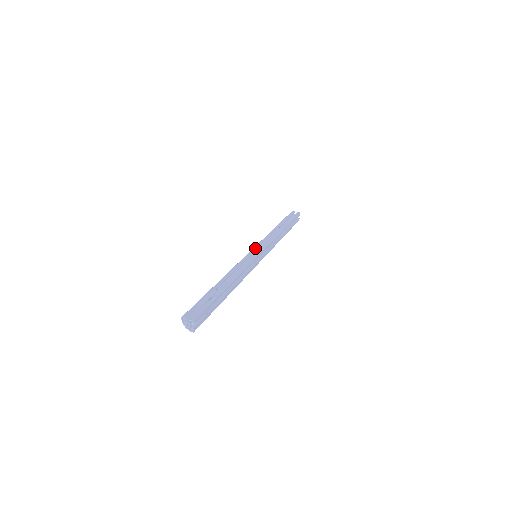
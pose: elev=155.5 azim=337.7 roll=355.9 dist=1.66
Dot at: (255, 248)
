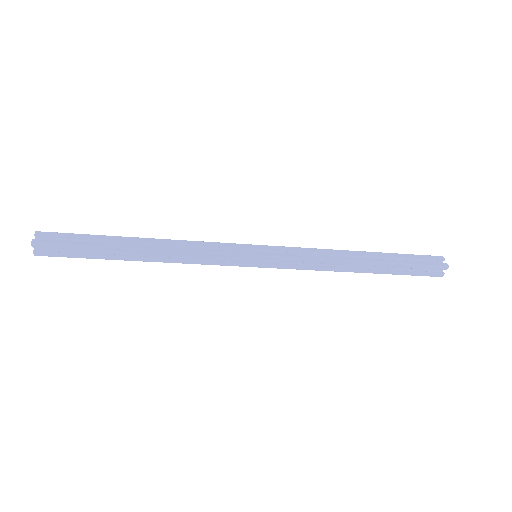
Dot at: (267, 246)
